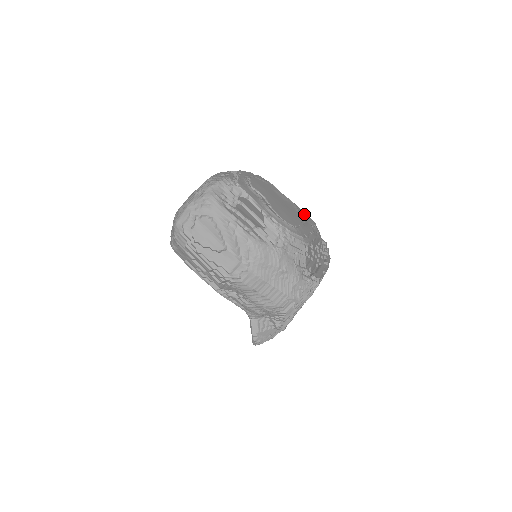
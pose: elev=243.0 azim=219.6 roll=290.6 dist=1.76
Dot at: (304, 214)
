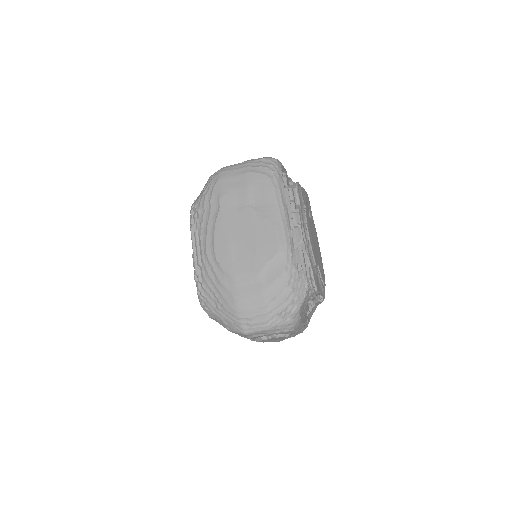
Dot at: (309, 203)
